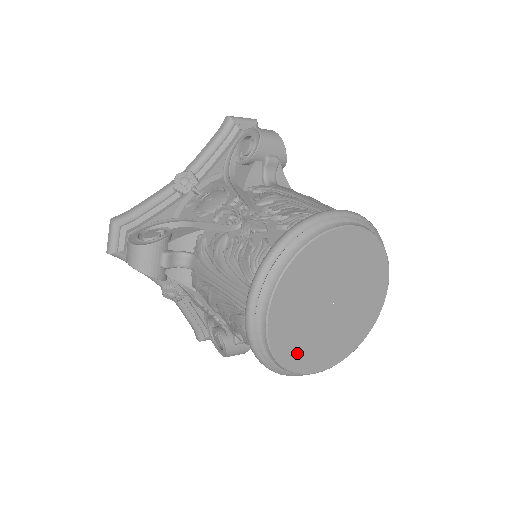
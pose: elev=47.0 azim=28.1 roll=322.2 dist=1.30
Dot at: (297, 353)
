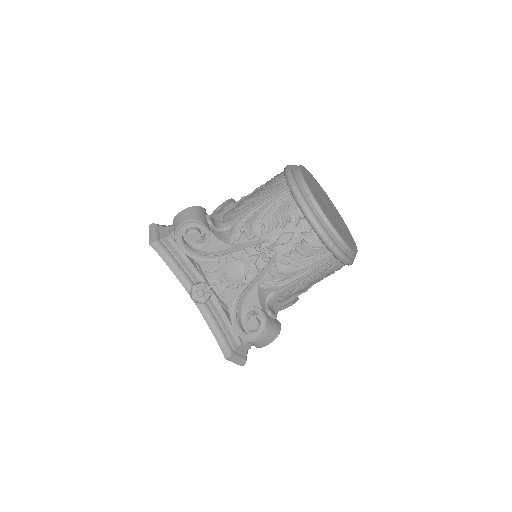
Dot at: (330, 218)
